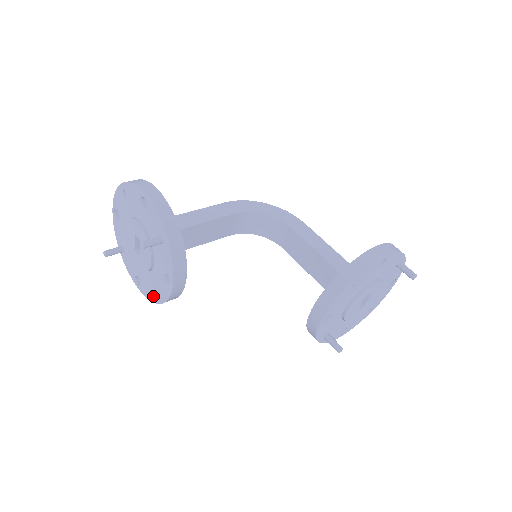
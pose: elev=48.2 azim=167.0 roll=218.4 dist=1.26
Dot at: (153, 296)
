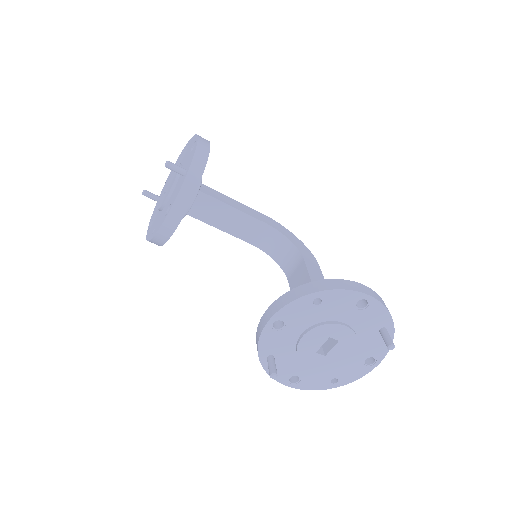
Dot at: (151, 234)
